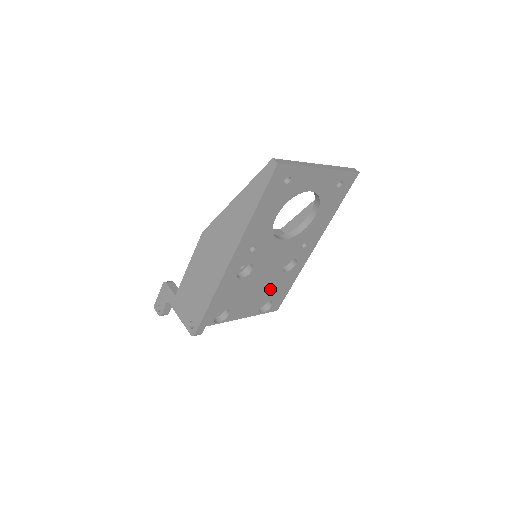
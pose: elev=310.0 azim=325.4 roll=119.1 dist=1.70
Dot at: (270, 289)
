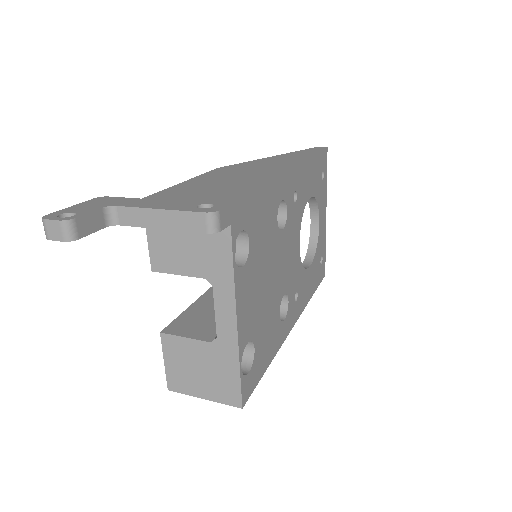
Dot at: (265, 318)
